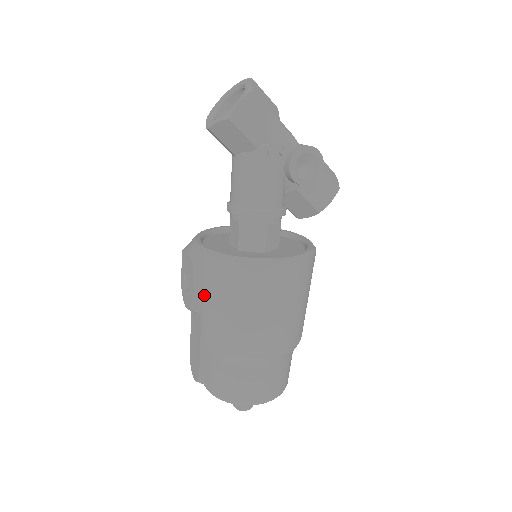
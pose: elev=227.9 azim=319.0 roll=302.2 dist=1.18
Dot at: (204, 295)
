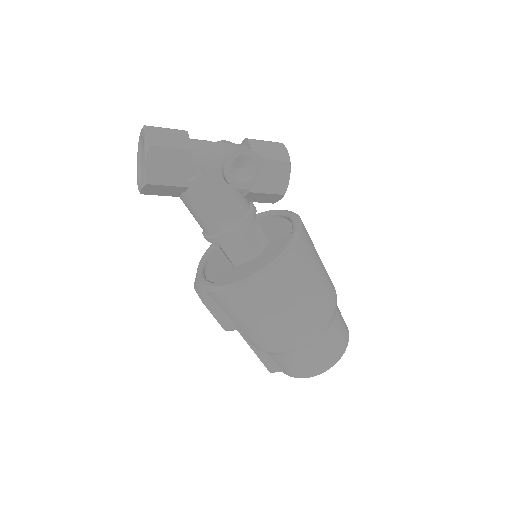
Dot at: (229, 318)
